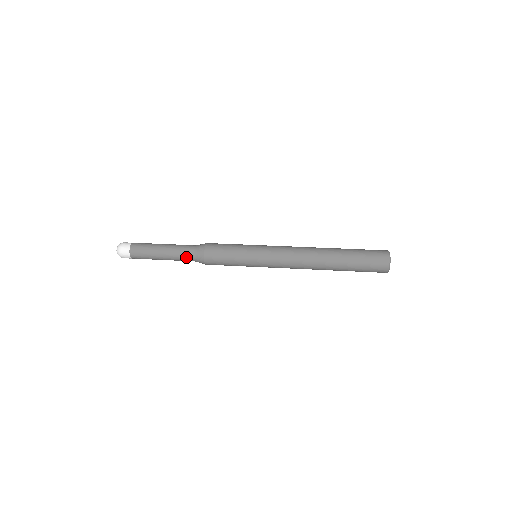
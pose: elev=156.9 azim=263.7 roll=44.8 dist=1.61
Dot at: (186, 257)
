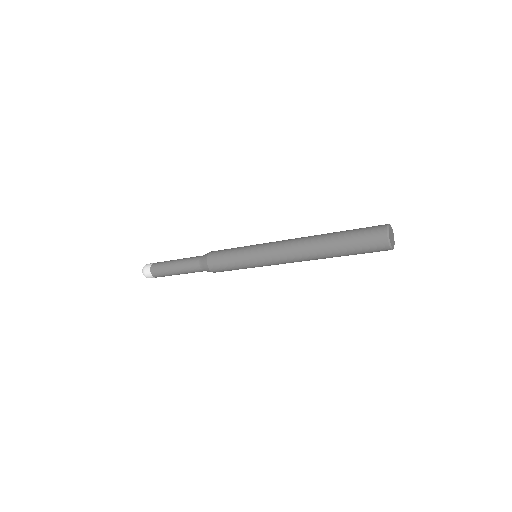
Dot at: (193, 264)
